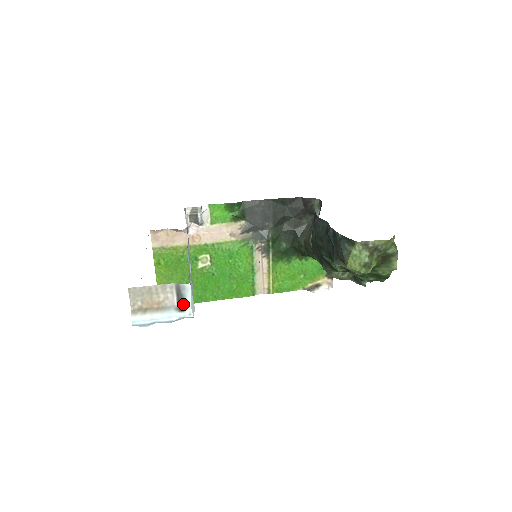
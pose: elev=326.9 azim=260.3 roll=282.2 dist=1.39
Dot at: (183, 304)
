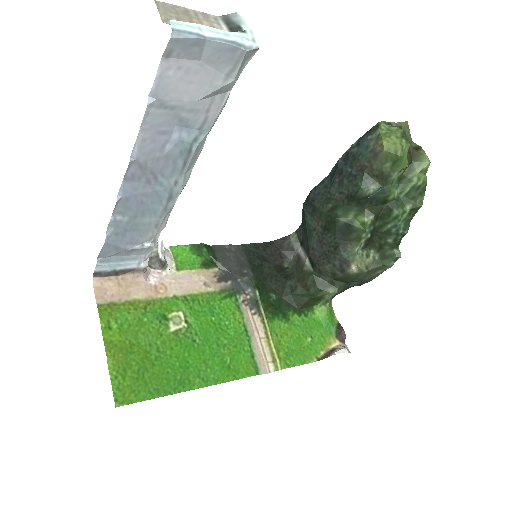
Dot at: (239, 30)
